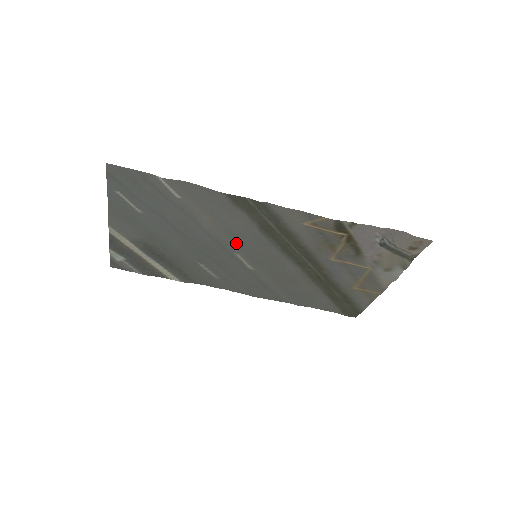
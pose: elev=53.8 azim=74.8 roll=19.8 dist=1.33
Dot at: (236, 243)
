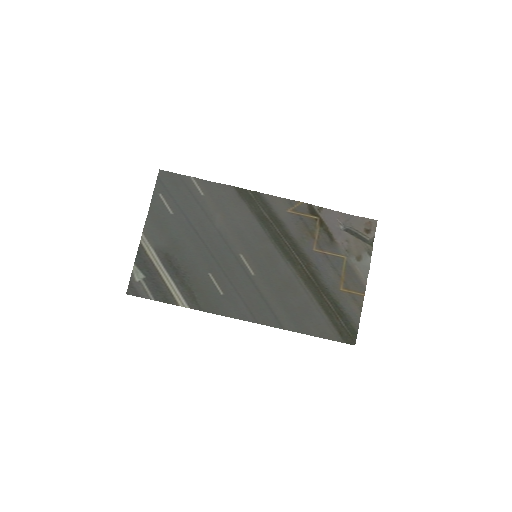
Dot at: (240, 242)
